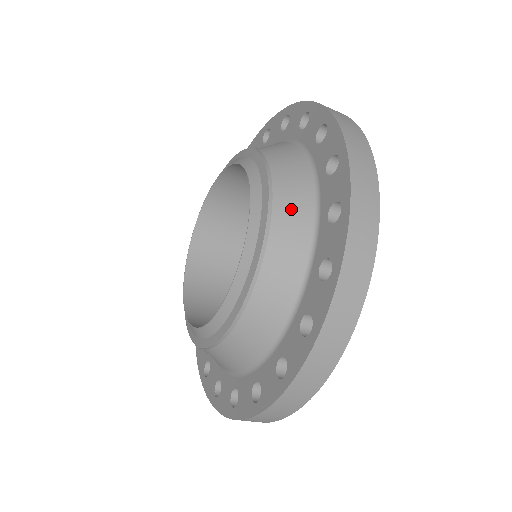
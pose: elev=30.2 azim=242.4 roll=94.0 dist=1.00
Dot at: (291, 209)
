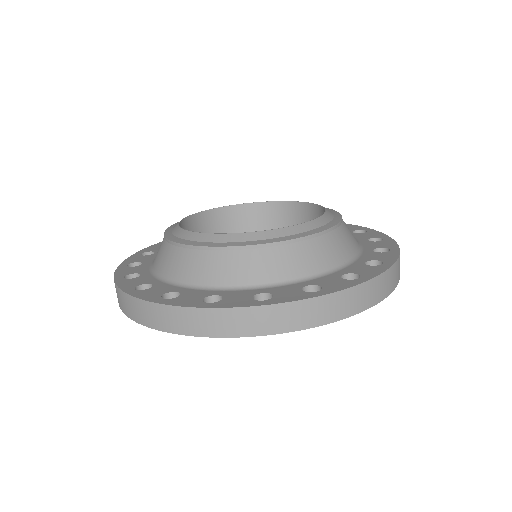
Dot at: (345, 240)
